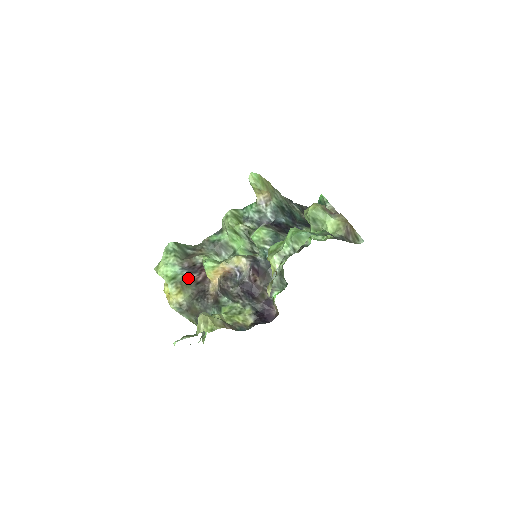
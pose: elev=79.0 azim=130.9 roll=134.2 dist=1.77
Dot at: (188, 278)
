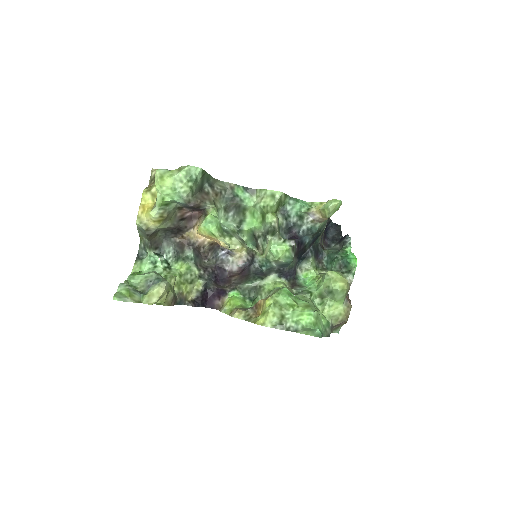
Dot at: (179, 208)
